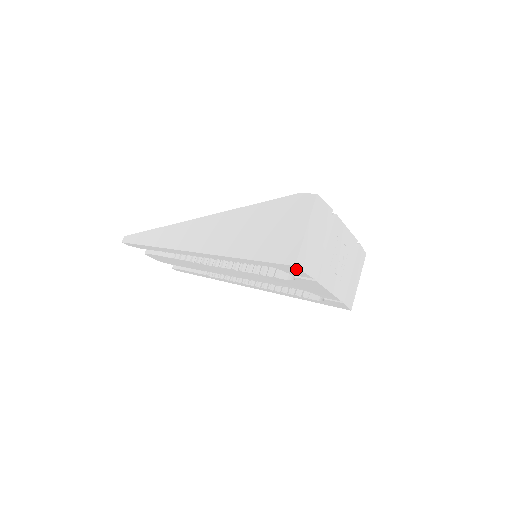
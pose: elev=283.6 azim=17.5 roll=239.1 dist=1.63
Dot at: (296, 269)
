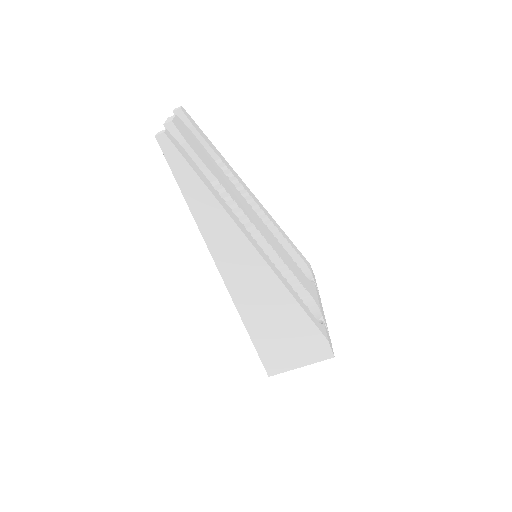
Dot at: occluded
